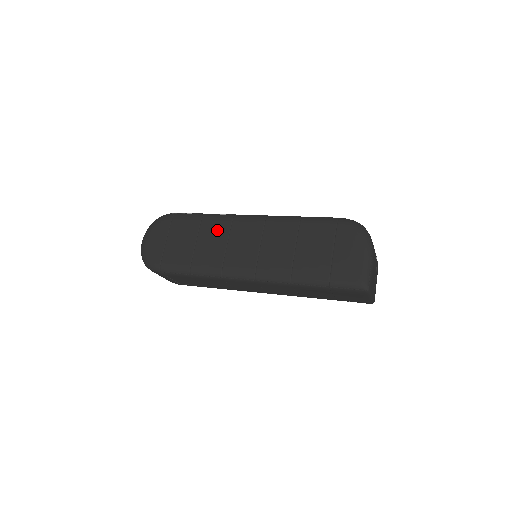
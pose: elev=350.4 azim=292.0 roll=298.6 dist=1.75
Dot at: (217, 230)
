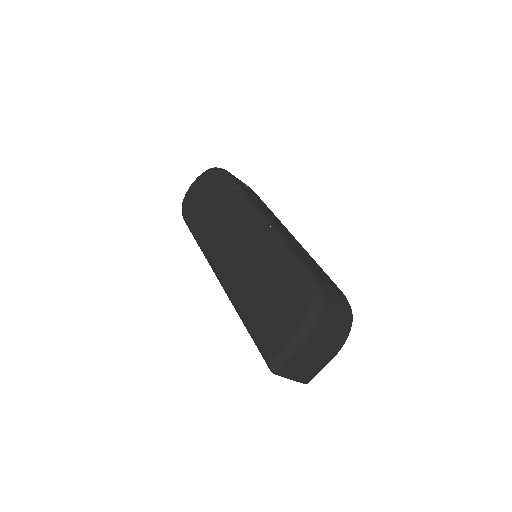
Dot at: (230, 211)
